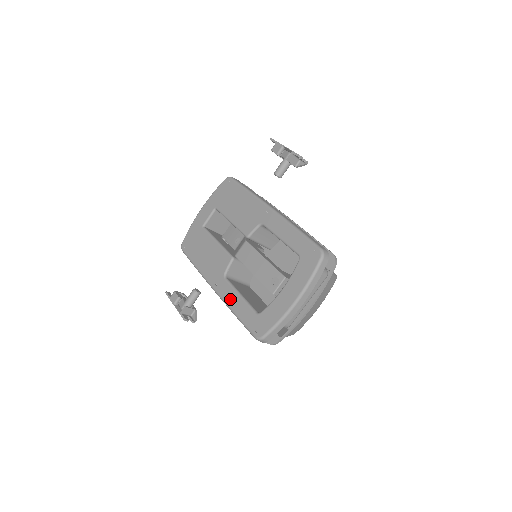
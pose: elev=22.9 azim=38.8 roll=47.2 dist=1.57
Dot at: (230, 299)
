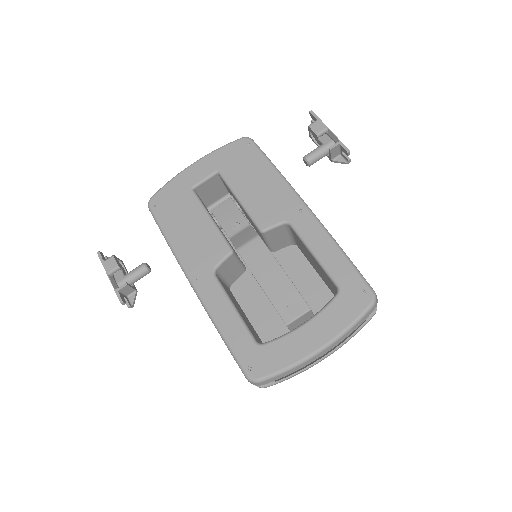
Dot at: (217, 307)
